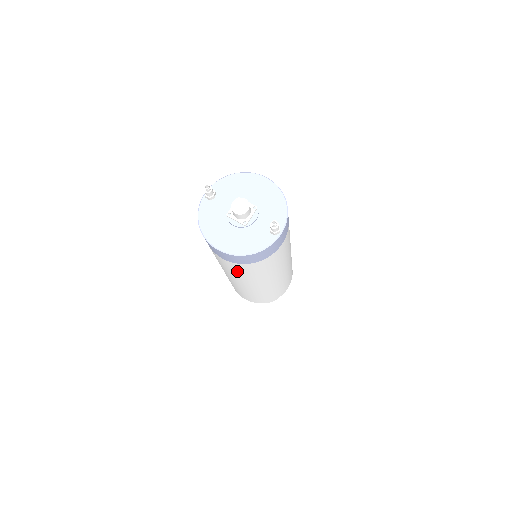
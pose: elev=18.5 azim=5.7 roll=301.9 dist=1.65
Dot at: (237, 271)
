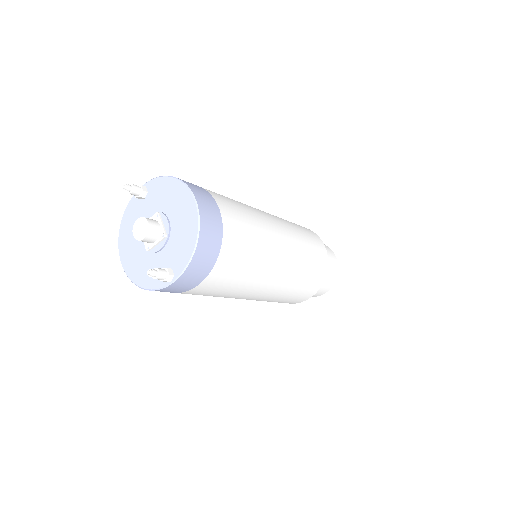
Dot at: occluded
